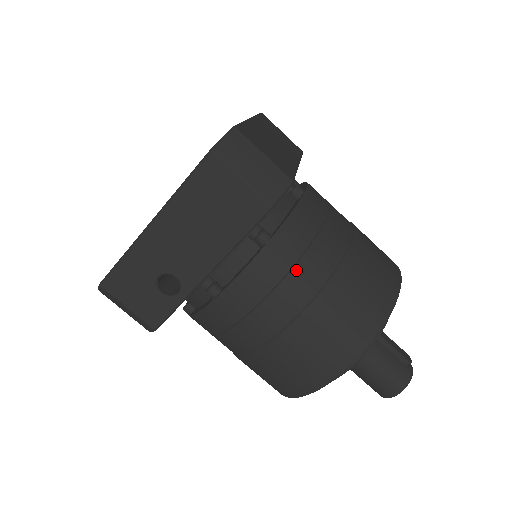
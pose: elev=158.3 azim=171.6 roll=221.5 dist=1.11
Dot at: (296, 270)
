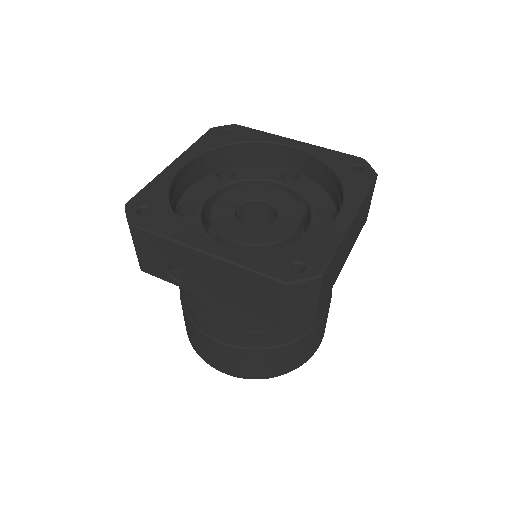
Dot at: (261, 333)
